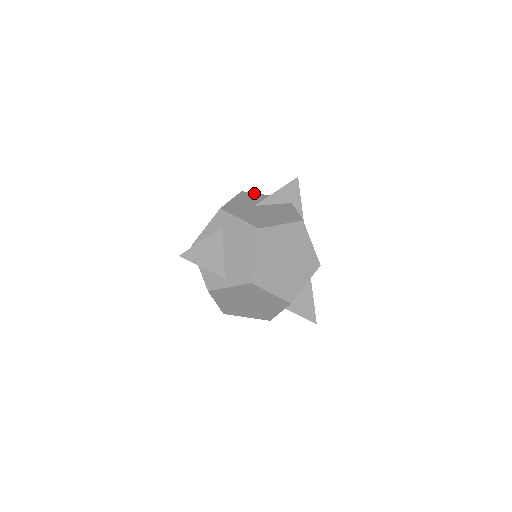
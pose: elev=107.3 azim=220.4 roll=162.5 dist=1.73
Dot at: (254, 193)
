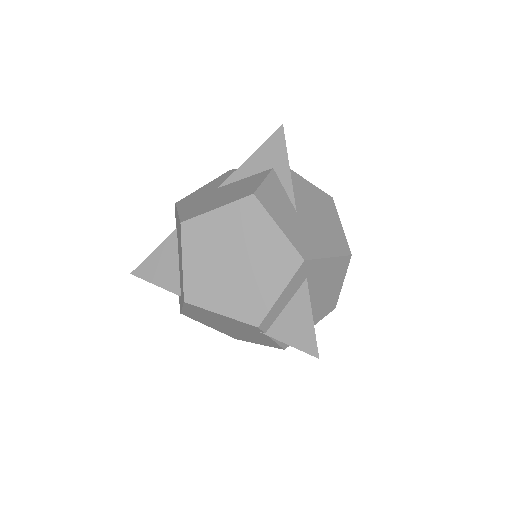
Dot at: occluded
